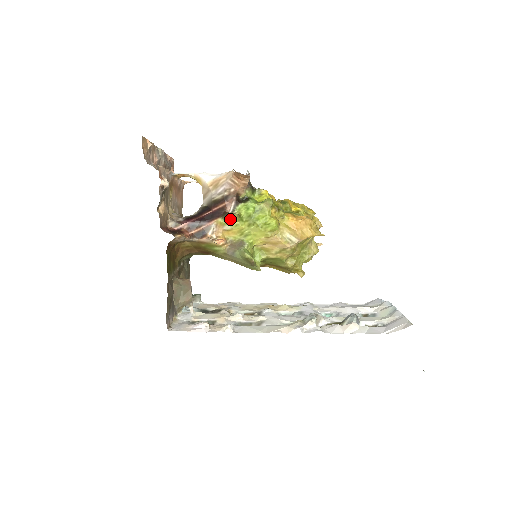
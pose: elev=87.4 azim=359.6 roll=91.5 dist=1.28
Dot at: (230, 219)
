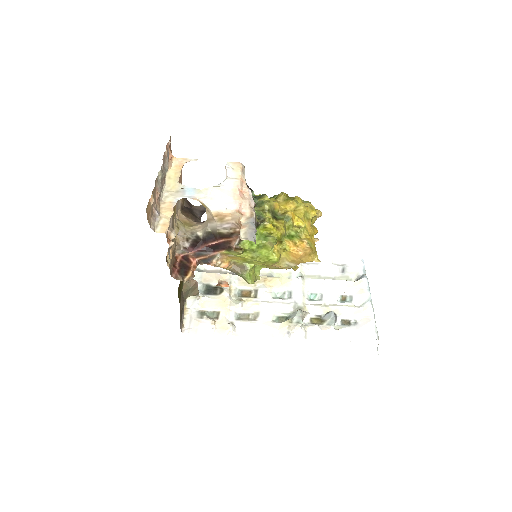
Dot at: (235, 253)
